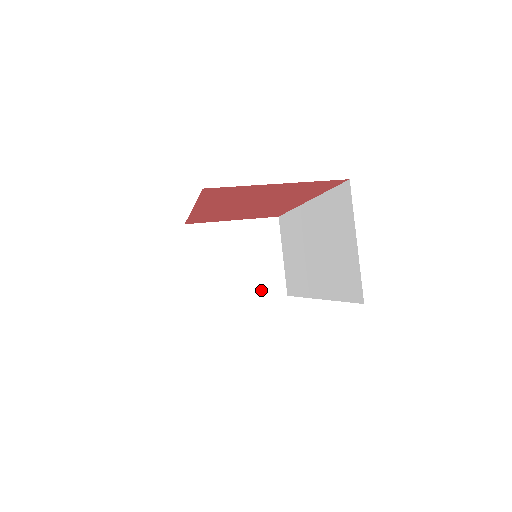
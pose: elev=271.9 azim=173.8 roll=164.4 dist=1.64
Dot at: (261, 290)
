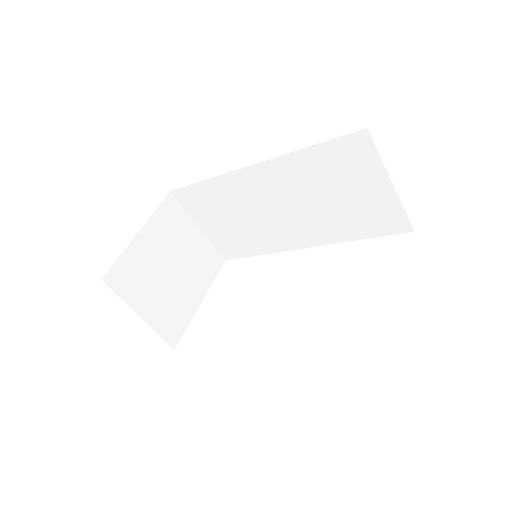
Dot at: (207, 276)
